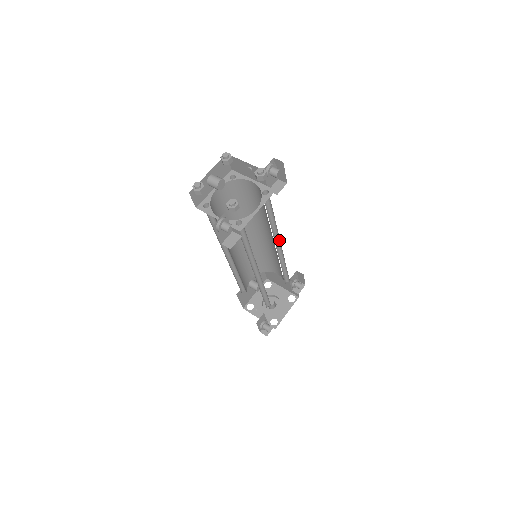
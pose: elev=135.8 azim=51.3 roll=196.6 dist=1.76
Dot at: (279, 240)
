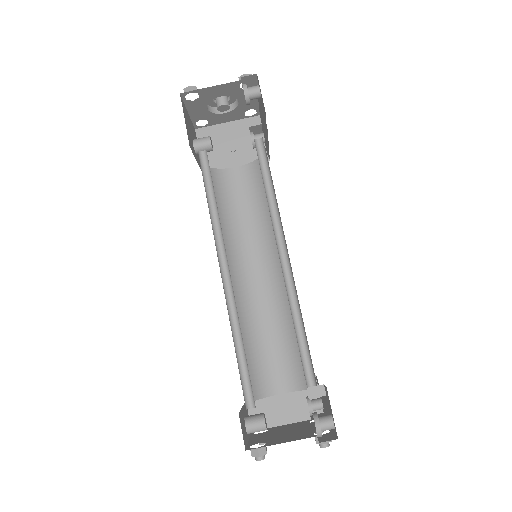
Dot at: occluded
